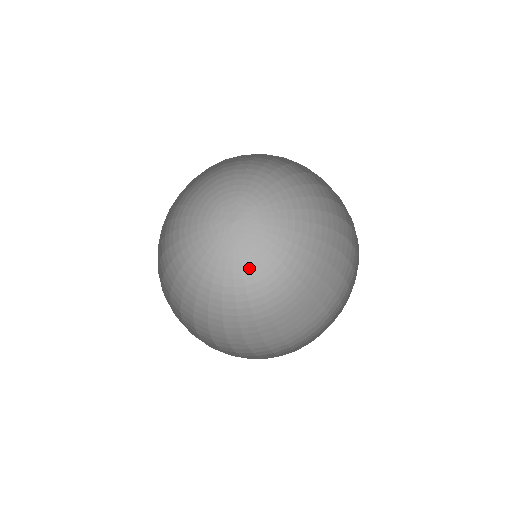
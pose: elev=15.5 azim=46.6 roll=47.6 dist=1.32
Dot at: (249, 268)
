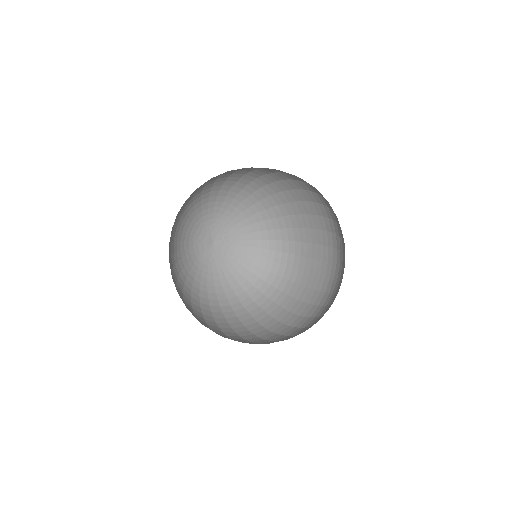
Dot at: (250, 263)
